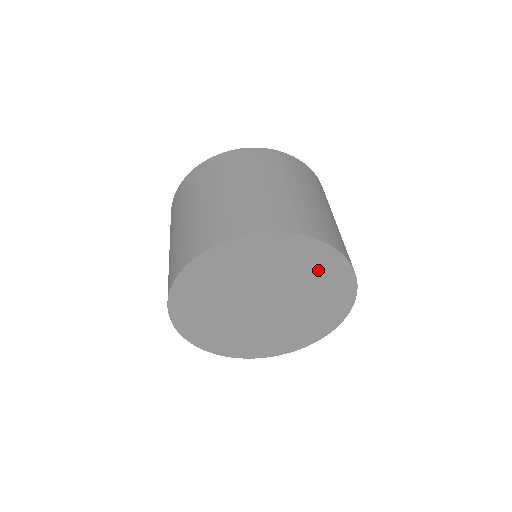
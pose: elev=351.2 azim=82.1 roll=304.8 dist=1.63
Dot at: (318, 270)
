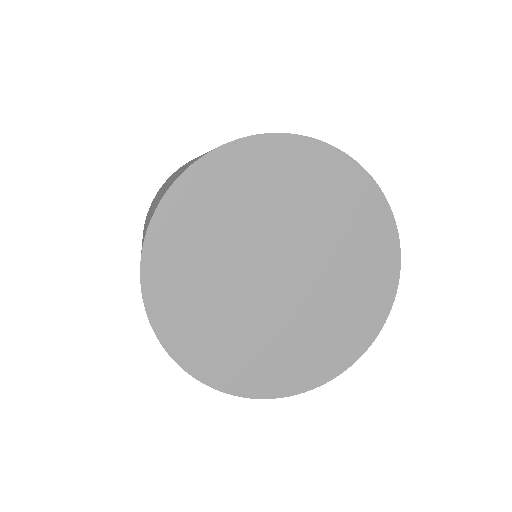
Dot at: (351, 212)
